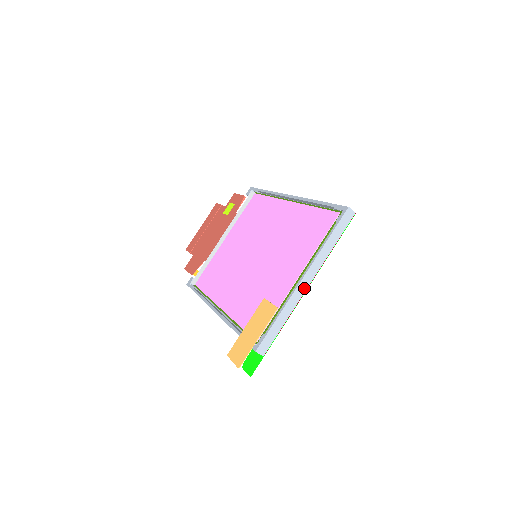
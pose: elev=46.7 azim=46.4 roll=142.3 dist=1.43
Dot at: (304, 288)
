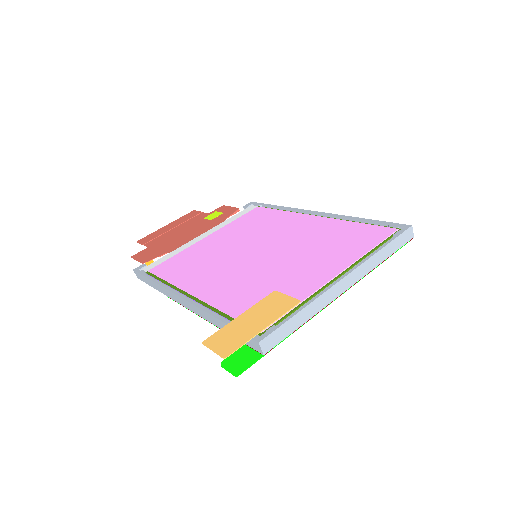
Dot at: (340, 291)
